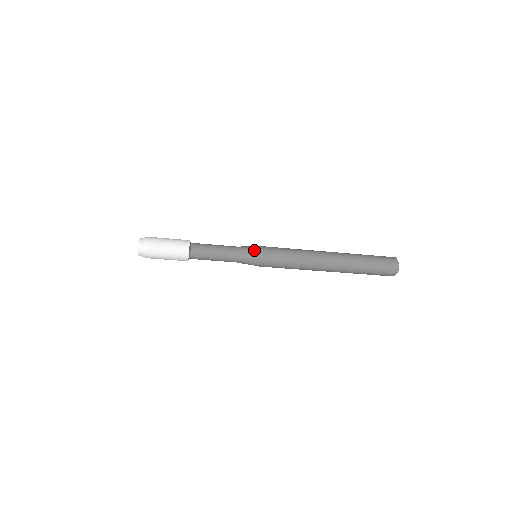
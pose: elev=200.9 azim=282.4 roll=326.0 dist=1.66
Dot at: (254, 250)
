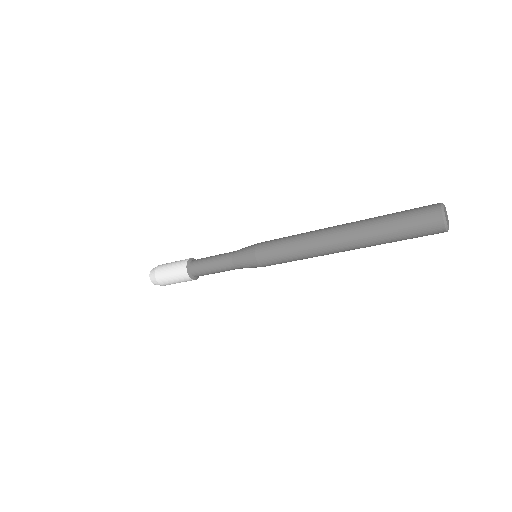
Dot at: (247, 260)
